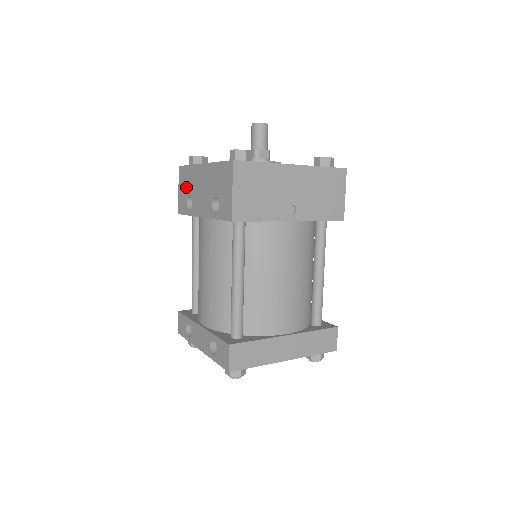
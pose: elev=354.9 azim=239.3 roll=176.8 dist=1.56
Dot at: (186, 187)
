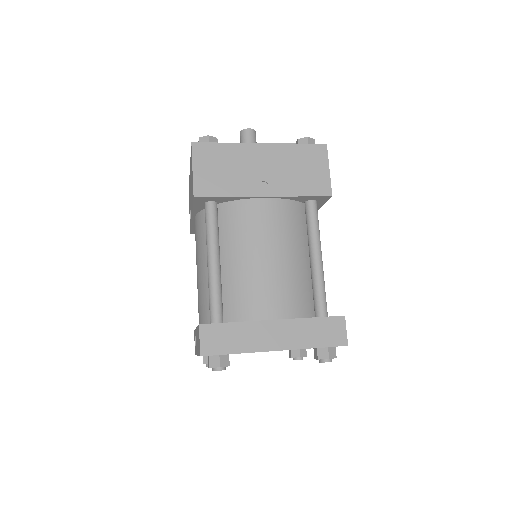
Dot at: occluded
